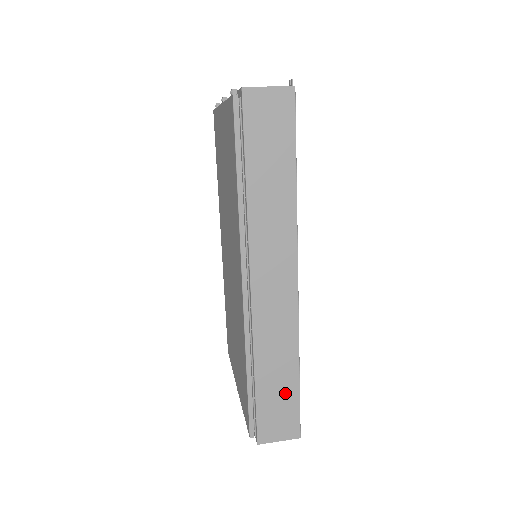
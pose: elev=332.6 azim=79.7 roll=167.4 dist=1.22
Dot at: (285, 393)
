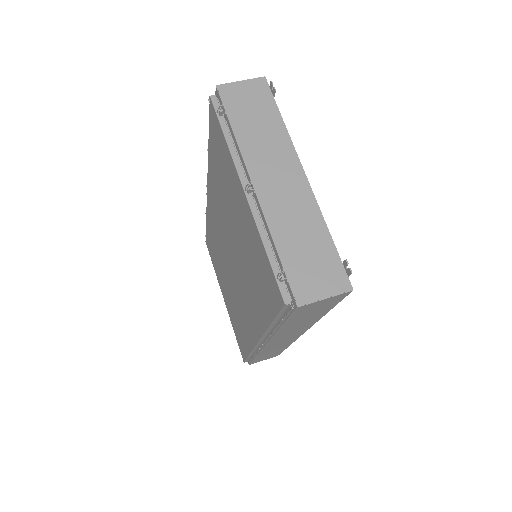
Dot at: (275, 353)
